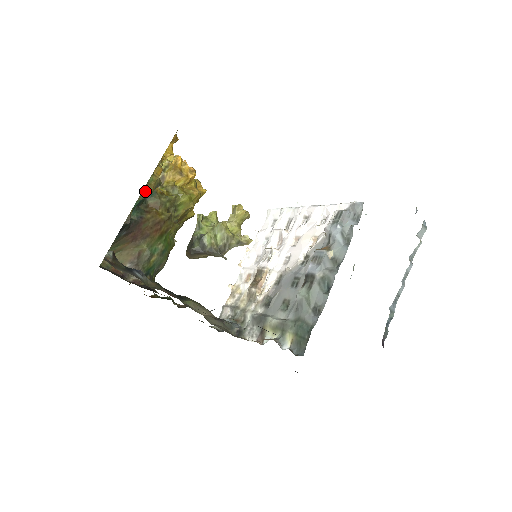
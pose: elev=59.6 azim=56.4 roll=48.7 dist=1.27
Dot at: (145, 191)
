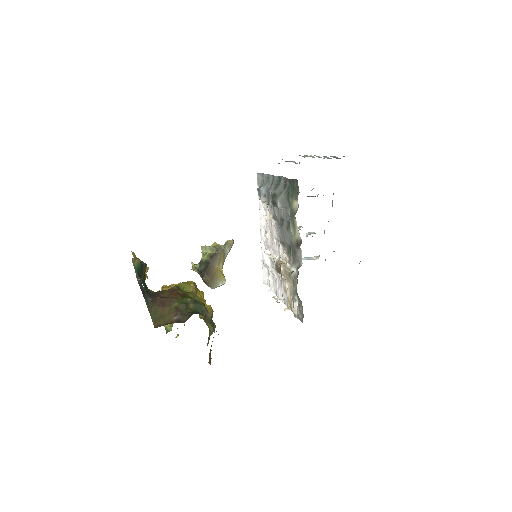
Dot at: (133, 259)
